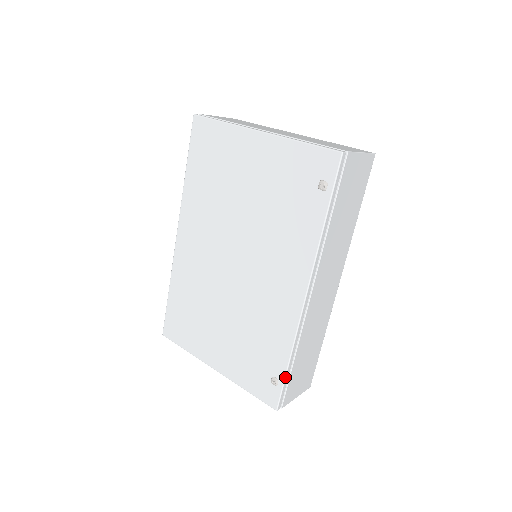
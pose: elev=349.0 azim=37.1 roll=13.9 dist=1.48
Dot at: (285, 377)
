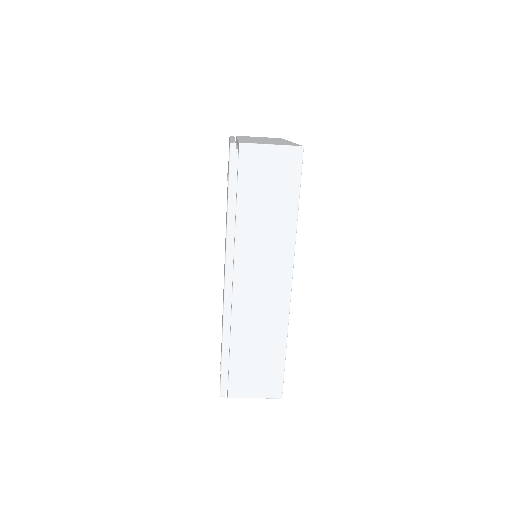
Dot at: (221, 362)
